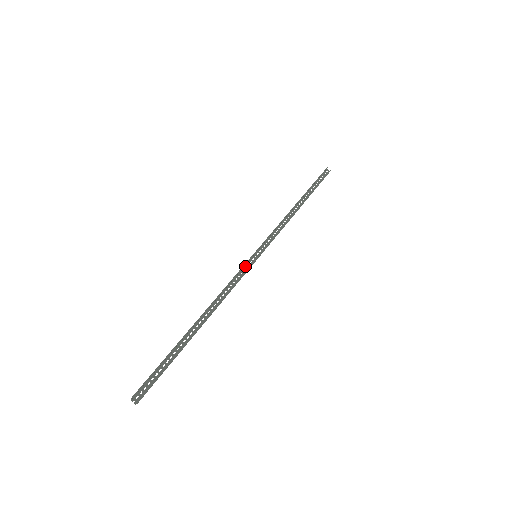
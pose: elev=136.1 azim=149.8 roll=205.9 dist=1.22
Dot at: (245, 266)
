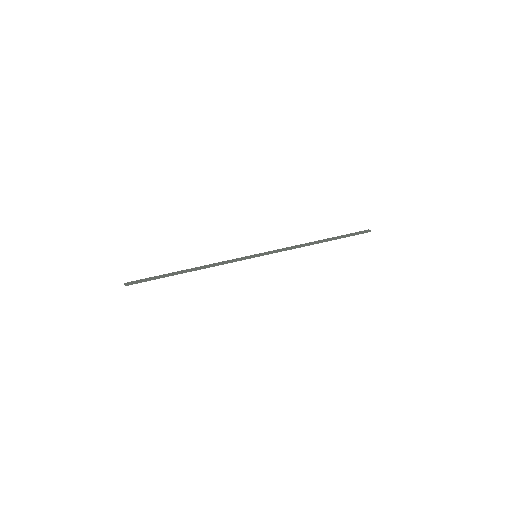
Dot at: (244, 259)
